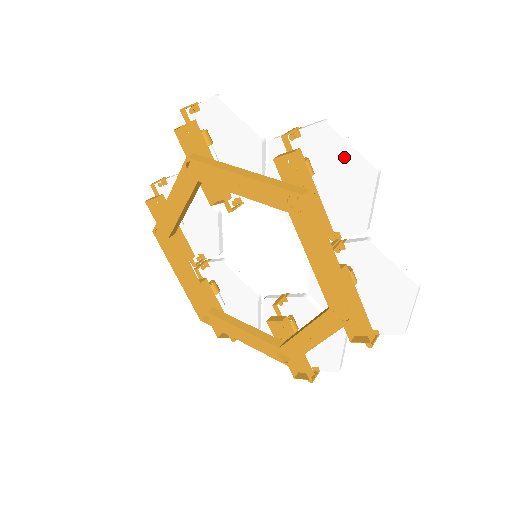
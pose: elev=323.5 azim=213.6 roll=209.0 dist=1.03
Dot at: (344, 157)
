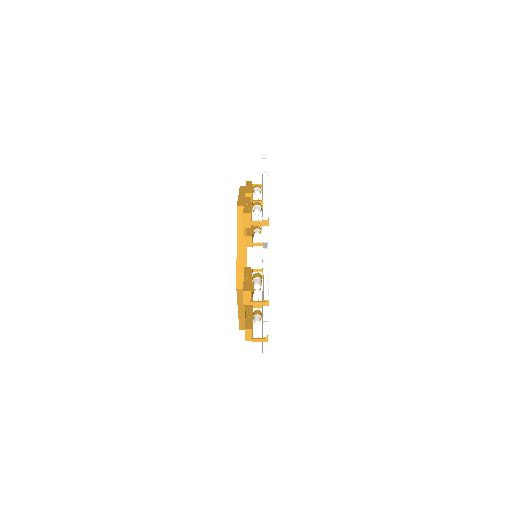
Dot at: occluded
